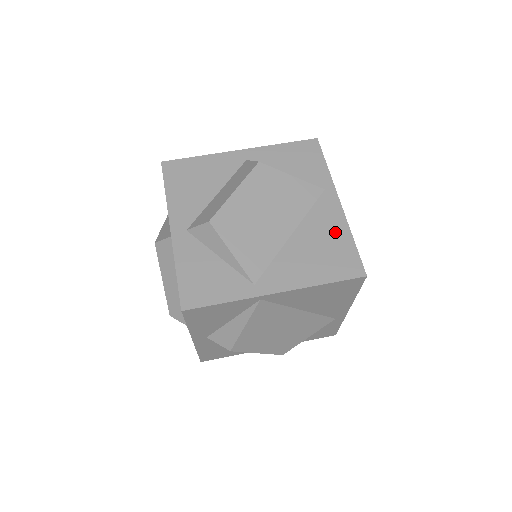
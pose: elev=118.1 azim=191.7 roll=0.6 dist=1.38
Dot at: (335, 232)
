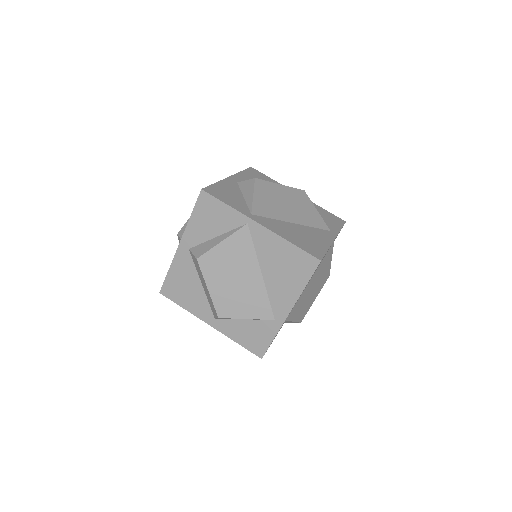
Dot at: (320, 241)
